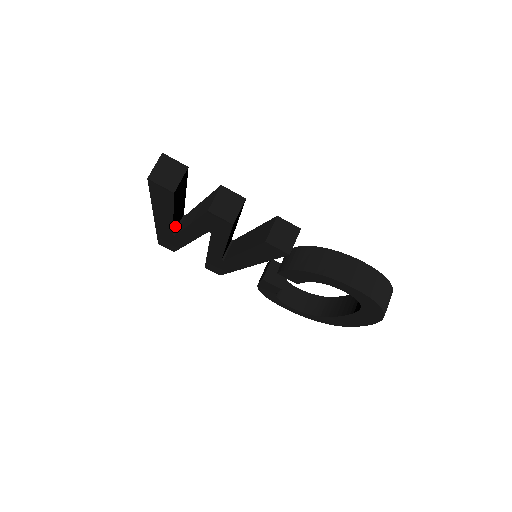
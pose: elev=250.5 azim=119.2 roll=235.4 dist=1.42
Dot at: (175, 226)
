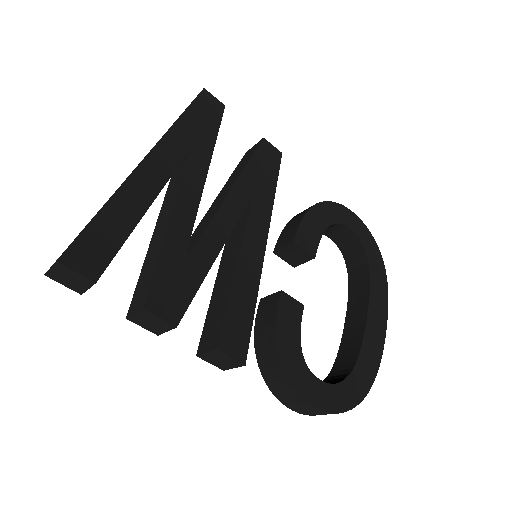
Dot at: occluded
